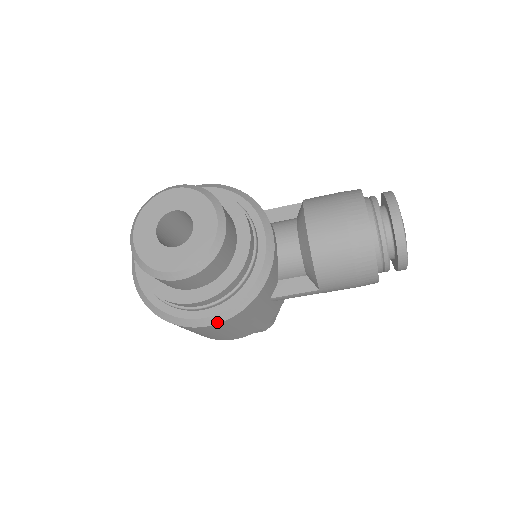
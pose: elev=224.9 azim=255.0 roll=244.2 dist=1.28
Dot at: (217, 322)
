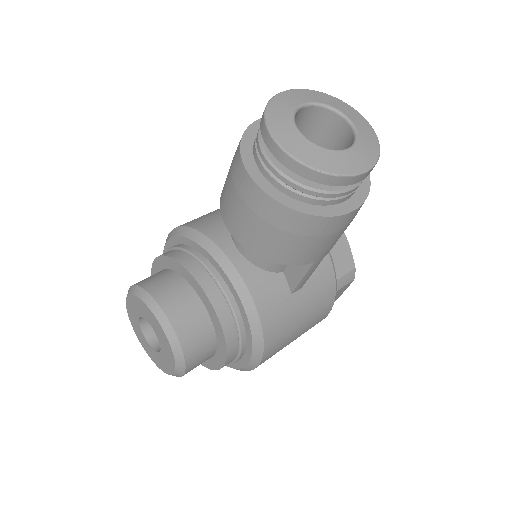
Dot at: (259, 360)
